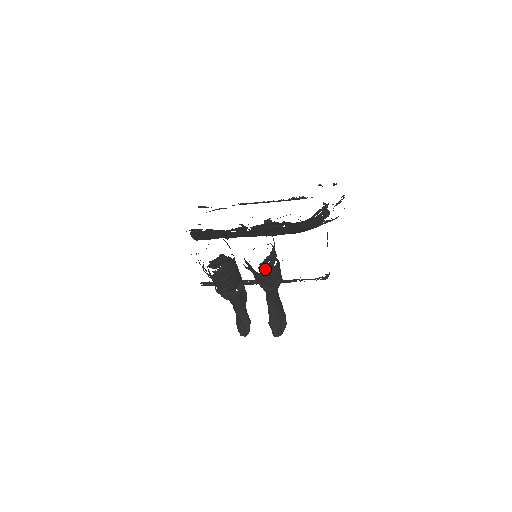
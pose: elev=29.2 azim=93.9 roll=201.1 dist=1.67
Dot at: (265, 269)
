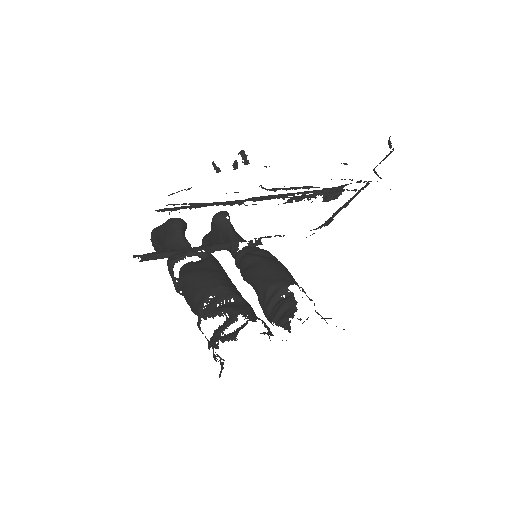
Dot at: occluded
